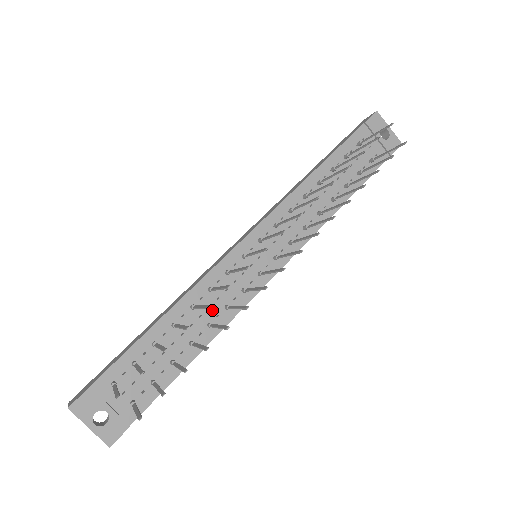
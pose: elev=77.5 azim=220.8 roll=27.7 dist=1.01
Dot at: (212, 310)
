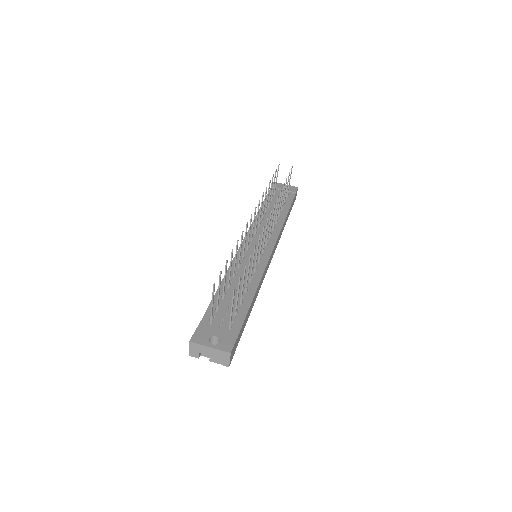
Dot at: occluded
